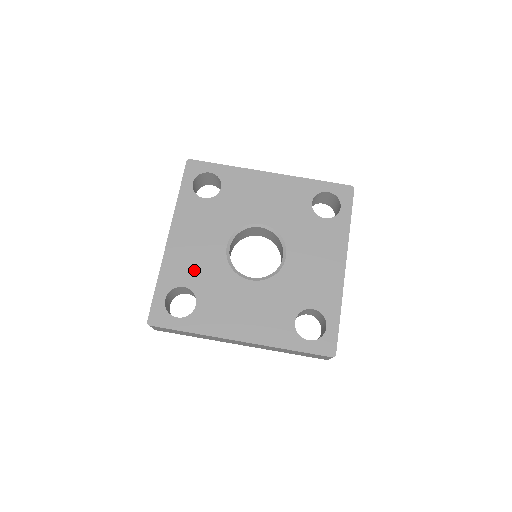
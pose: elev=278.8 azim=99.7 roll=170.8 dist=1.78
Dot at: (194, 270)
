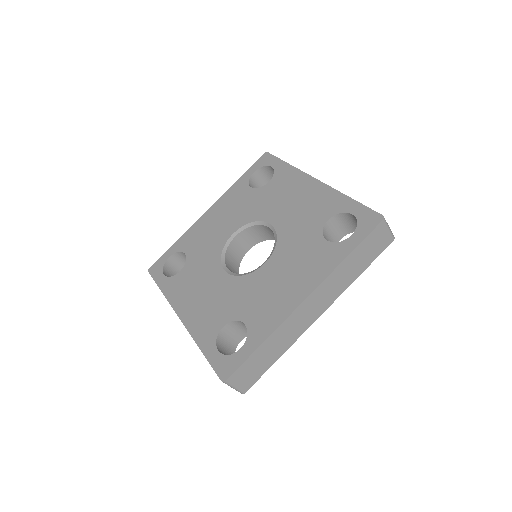
Dot at: (218, 310)
